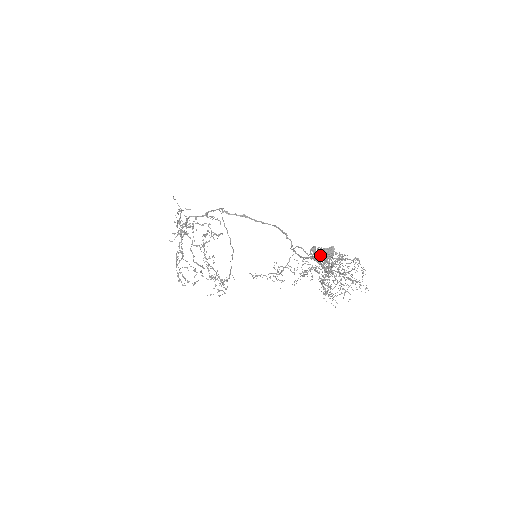
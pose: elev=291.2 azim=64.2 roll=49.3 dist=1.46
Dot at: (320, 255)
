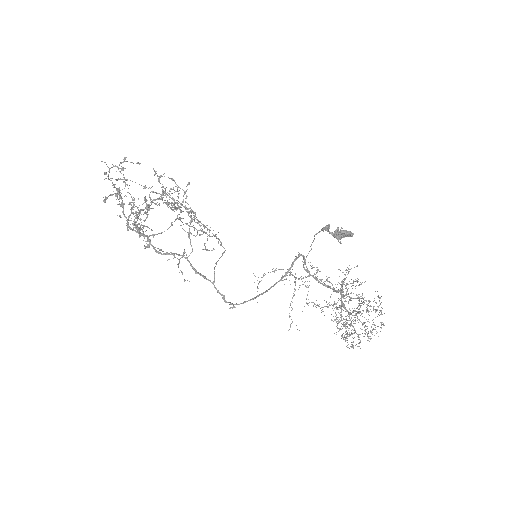
Dot at: occluded
